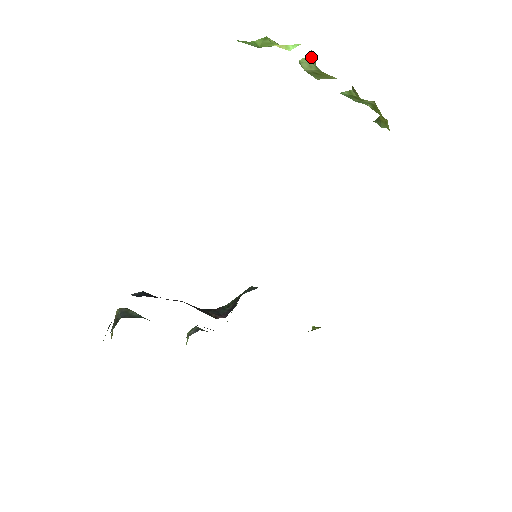
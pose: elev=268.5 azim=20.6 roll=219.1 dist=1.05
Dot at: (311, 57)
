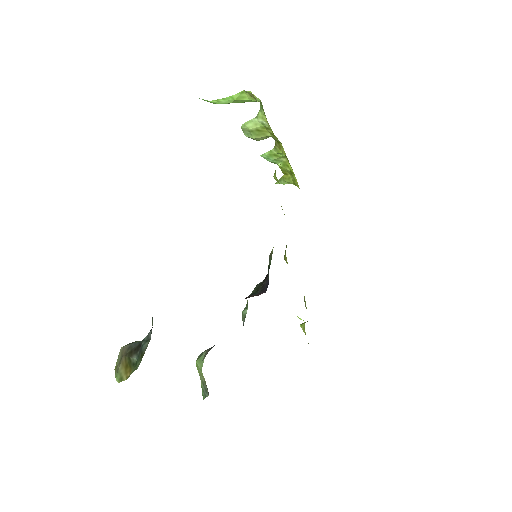
Dot at: (258, 116)
